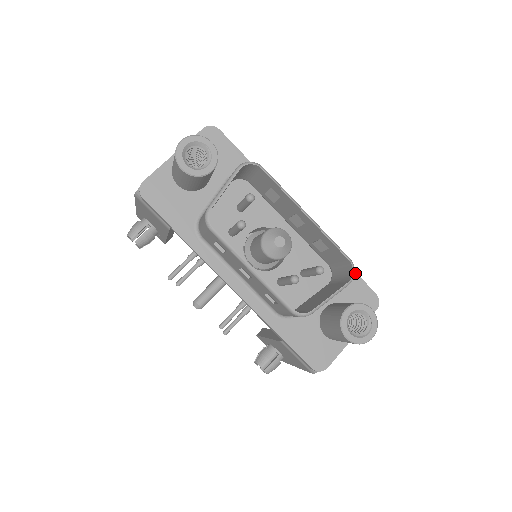
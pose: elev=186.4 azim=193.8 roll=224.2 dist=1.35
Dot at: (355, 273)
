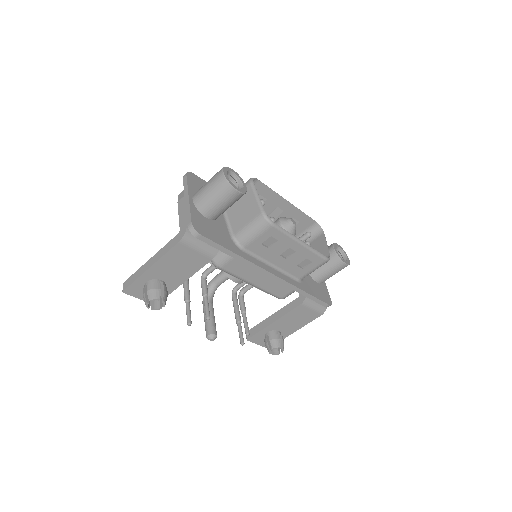
Dot at: occluded
